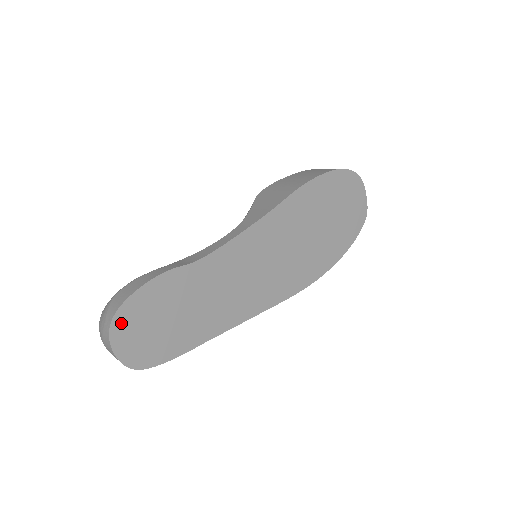
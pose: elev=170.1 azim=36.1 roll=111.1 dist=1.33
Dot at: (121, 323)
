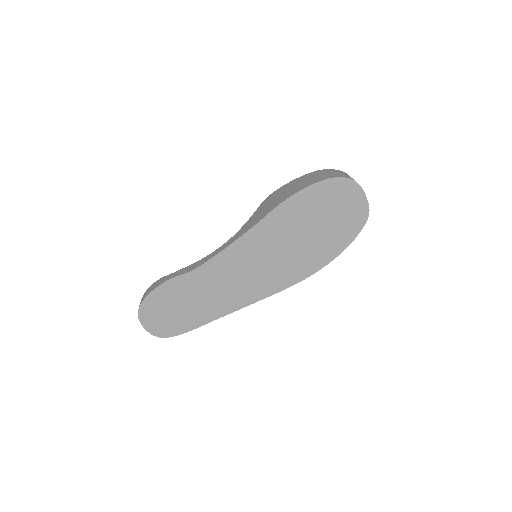
Dot at: (145, 312)
